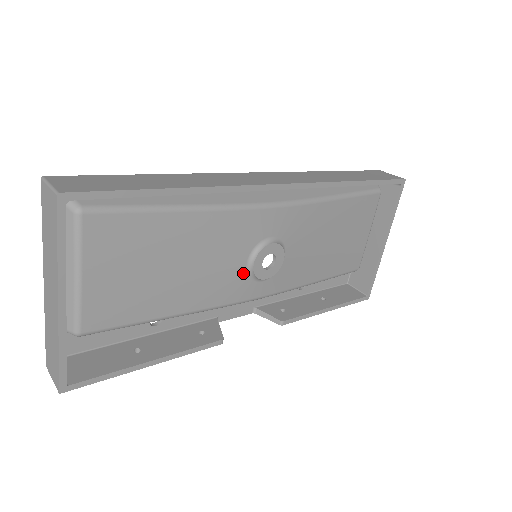
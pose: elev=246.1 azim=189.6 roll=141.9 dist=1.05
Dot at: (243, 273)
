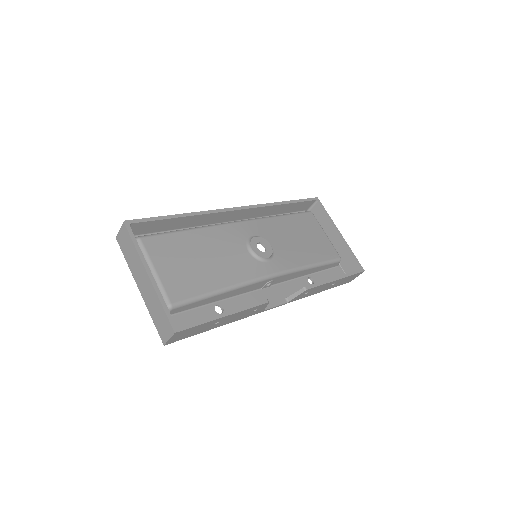
Dot at: (250, 258)
